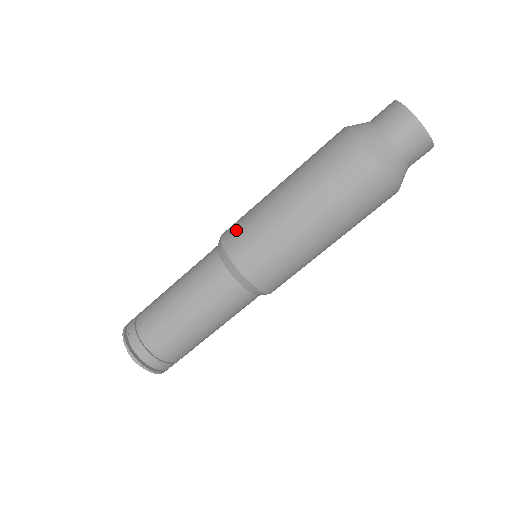
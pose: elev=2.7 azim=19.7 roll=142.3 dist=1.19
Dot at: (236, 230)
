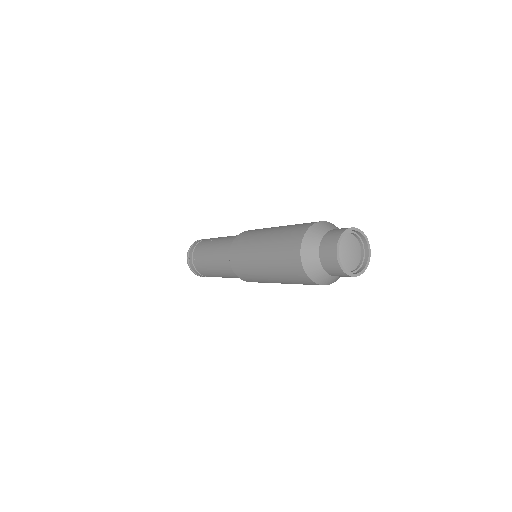
Dot at: (236, 255)
